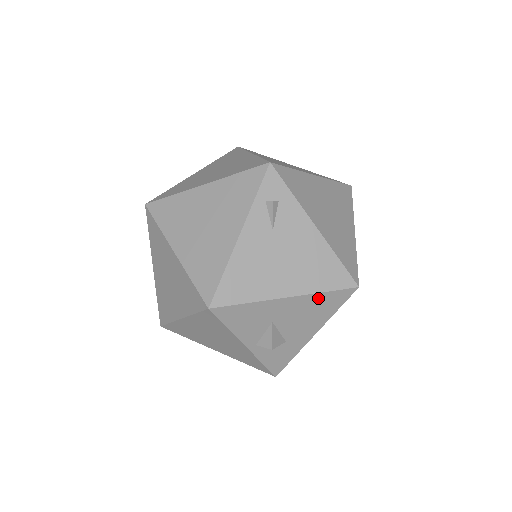
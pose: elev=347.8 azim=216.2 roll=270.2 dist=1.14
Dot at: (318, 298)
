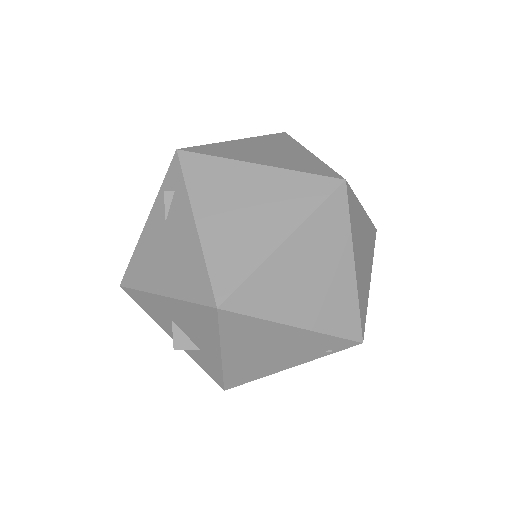
Dot at: (189, 307)
